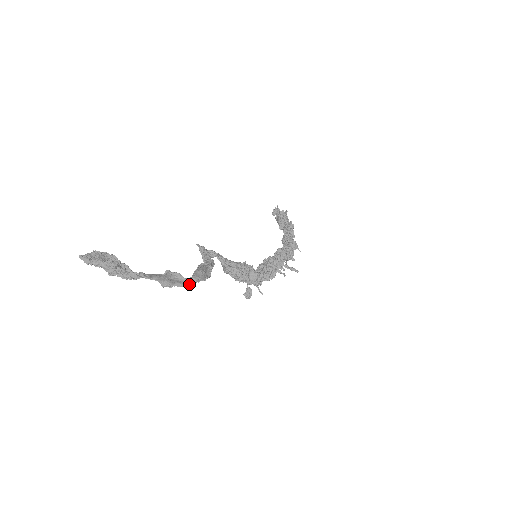
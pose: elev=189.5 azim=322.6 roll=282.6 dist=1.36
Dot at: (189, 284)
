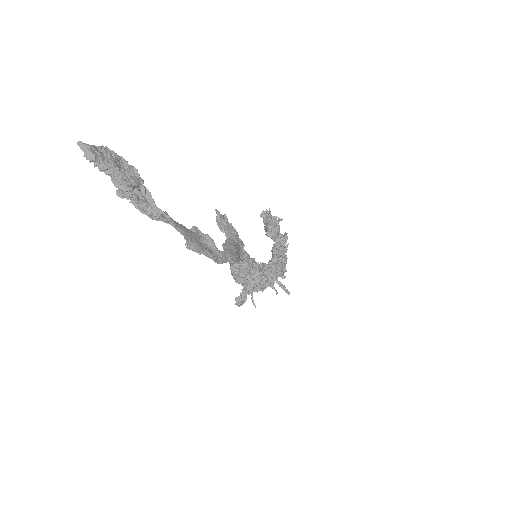
Dot at: (221, 260)
